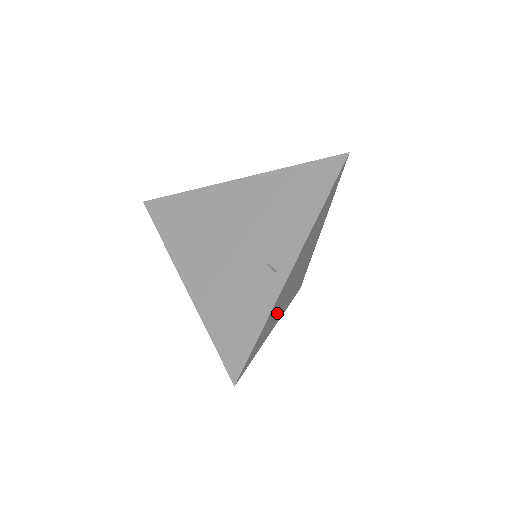
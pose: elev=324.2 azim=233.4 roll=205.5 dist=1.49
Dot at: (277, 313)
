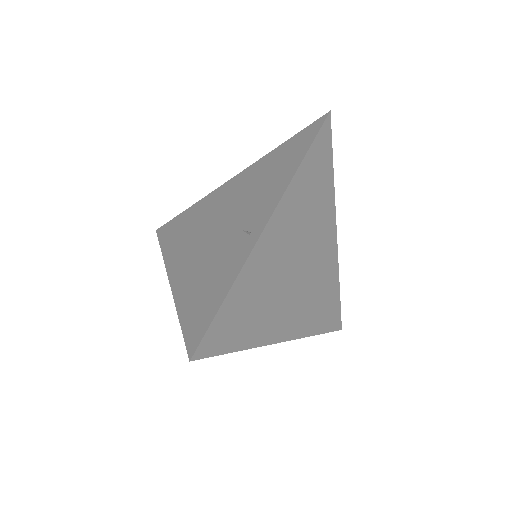
Dot at: (273, 307)
